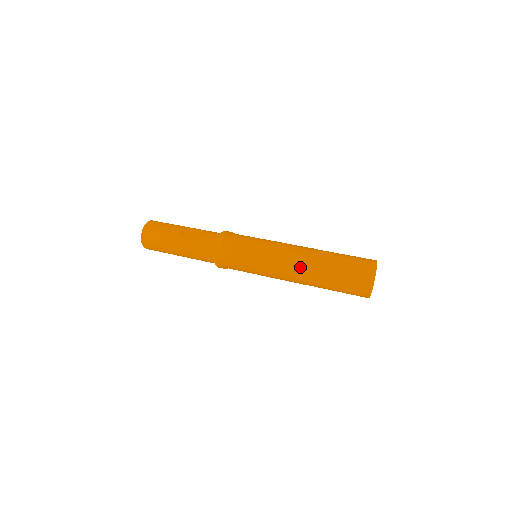
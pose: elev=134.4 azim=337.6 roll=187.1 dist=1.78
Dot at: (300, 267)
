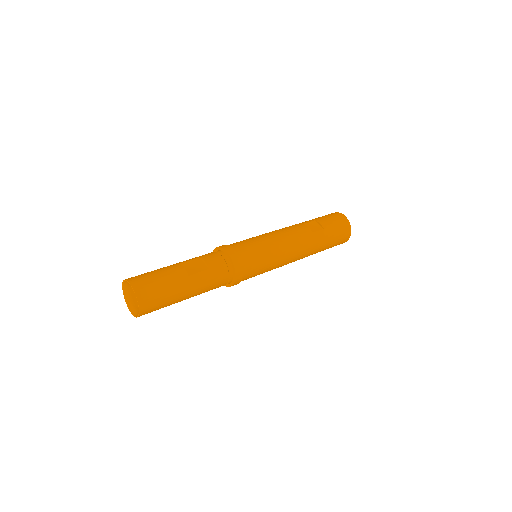
Dot at: (307, 243)
